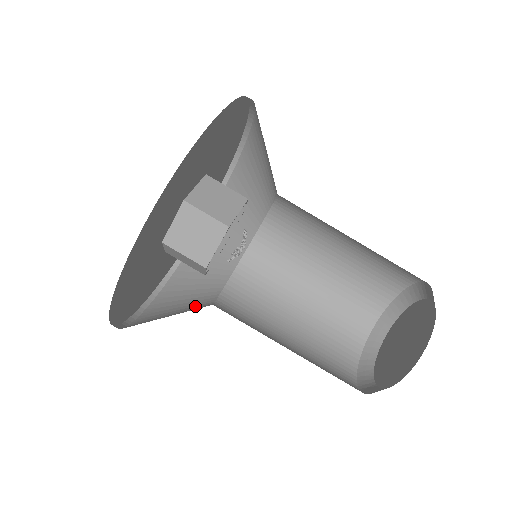
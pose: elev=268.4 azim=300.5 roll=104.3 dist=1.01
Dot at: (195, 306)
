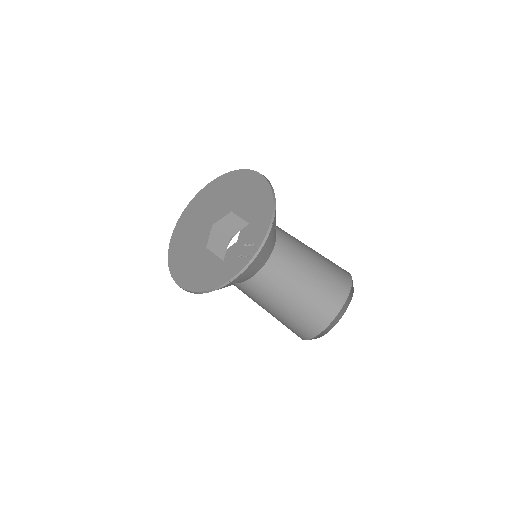
Dot at: occluded
